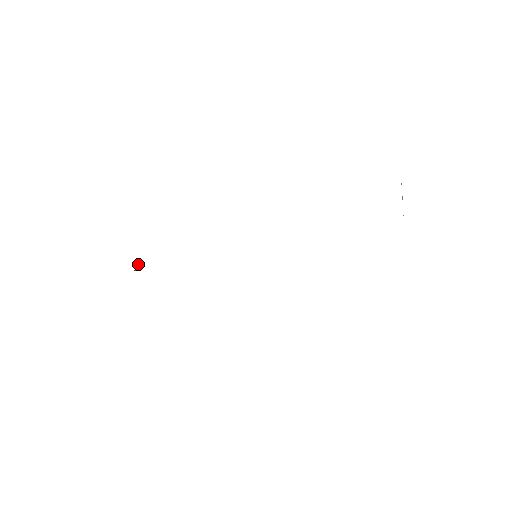
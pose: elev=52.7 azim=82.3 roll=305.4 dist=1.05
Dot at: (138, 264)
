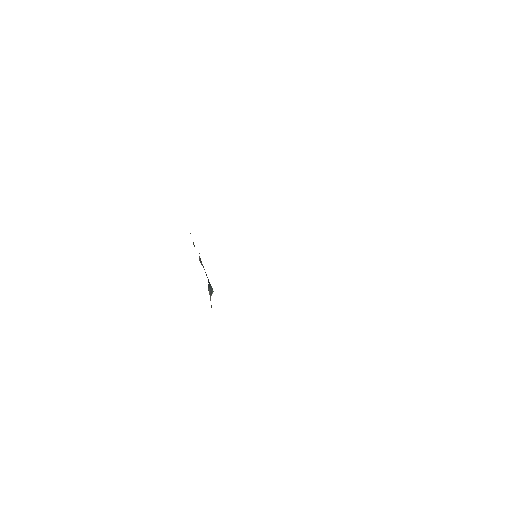
Dot at: (211, 289)
